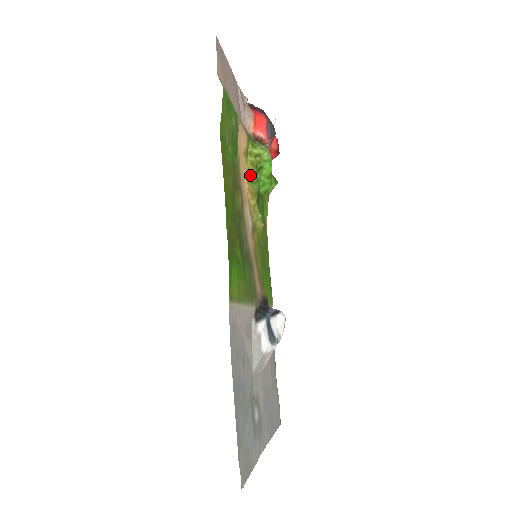
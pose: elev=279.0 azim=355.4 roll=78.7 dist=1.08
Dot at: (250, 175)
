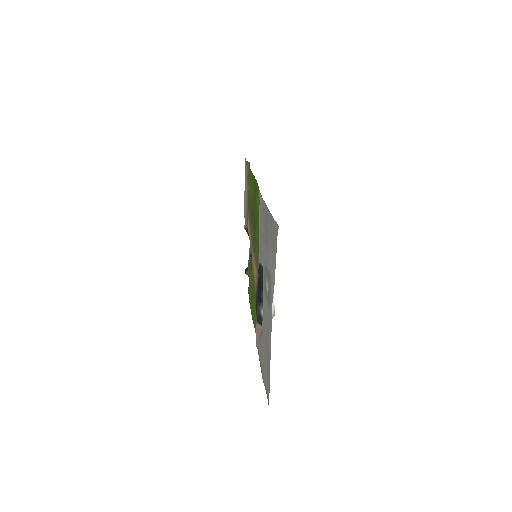
Dot at: occluded
